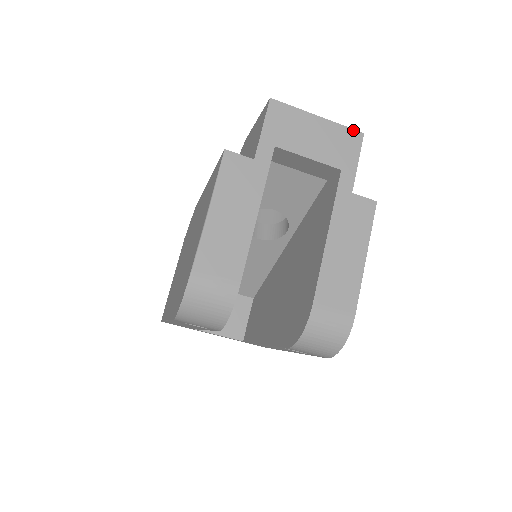
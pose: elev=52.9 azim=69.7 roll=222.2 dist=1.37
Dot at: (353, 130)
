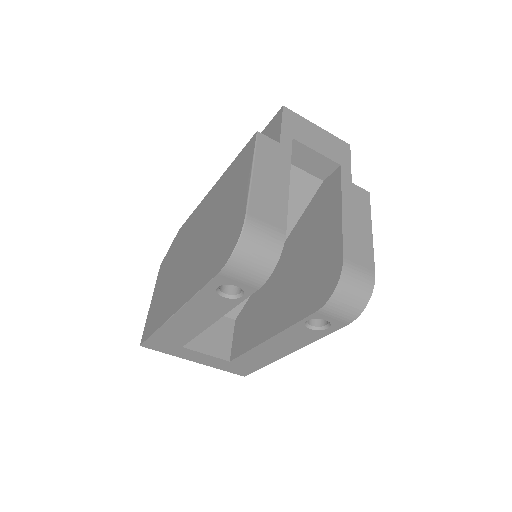
Dot at: (342, 141)
